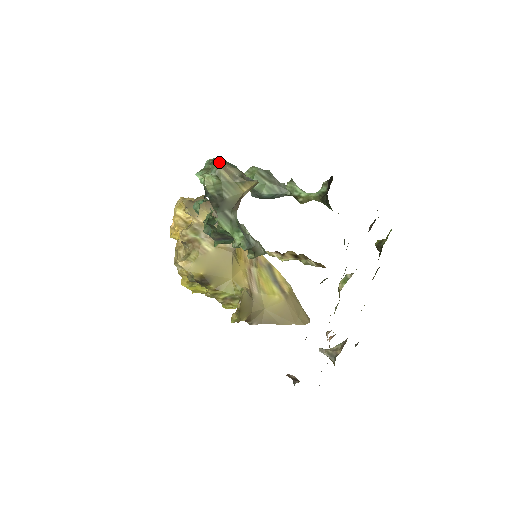
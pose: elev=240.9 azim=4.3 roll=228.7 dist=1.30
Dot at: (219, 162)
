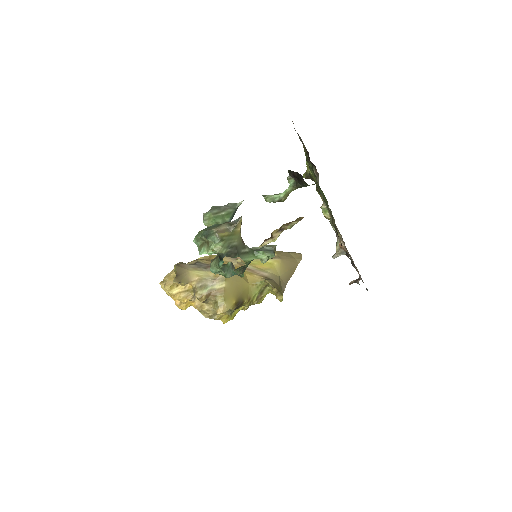
Dot at: (210, 232)
